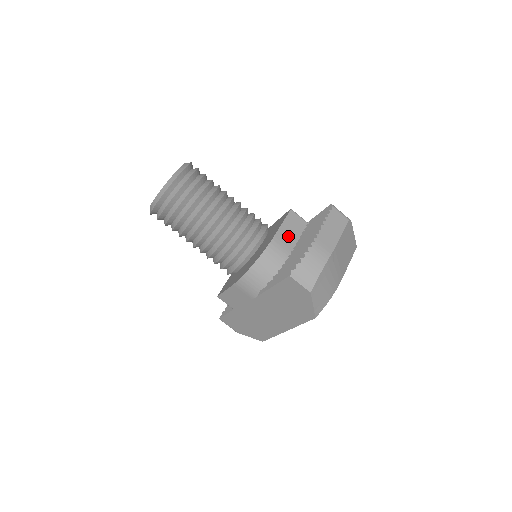
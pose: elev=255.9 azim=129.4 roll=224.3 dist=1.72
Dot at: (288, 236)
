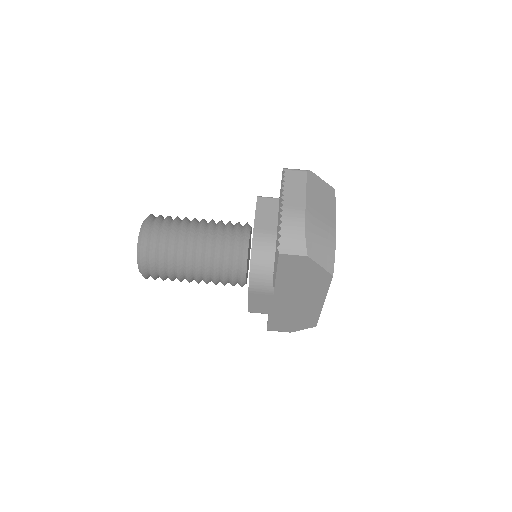
Dot at: (267, 221)
